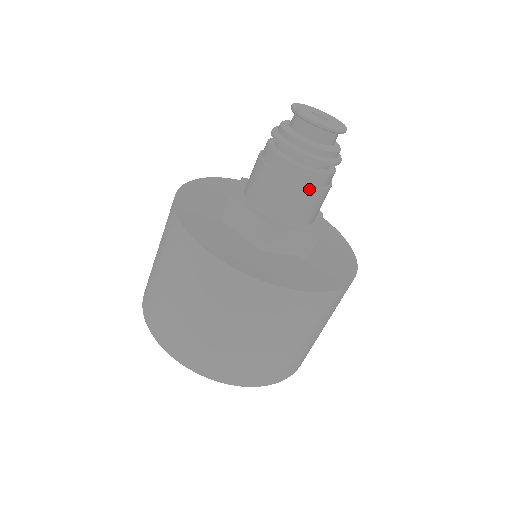
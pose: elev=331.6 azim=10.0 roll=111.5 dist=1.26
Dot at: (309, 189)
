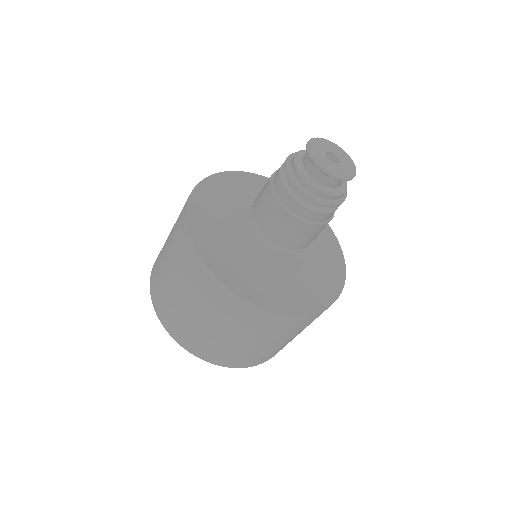
Dot at: occluded
